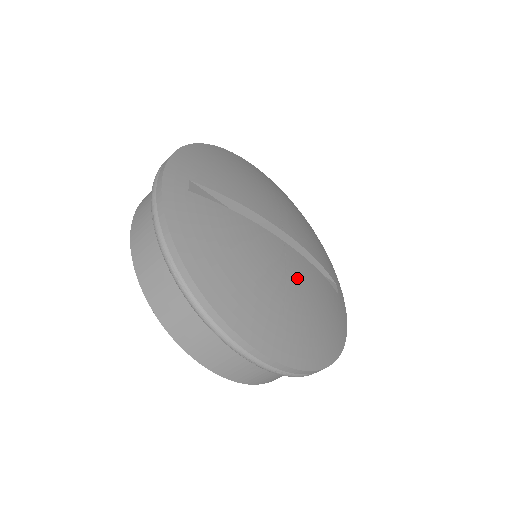
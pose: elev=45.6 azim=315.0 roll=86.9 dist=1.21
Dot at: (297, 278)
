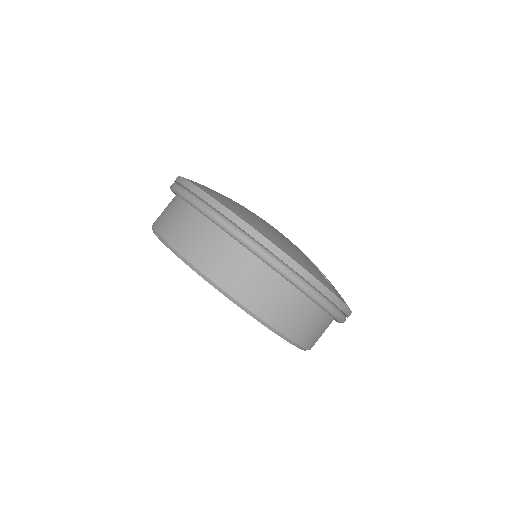
Dot at: (264, 220)
